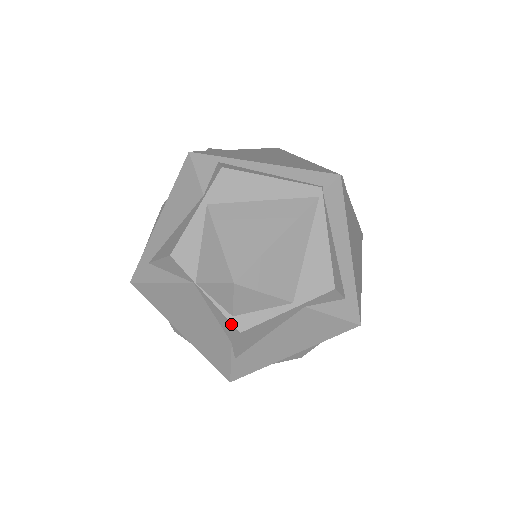
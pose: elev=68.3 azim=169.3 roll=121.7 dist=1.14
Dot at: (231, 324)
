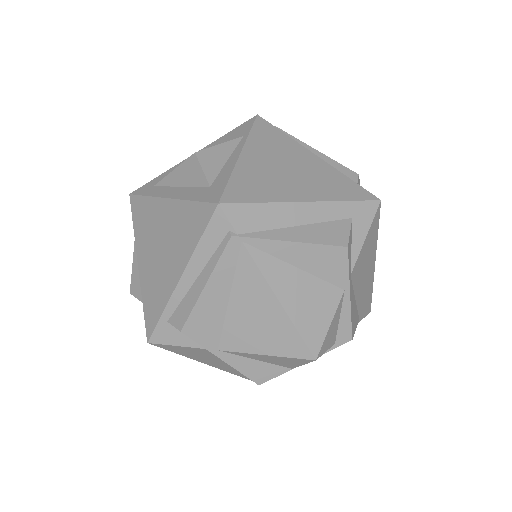
Dot at: occluded
